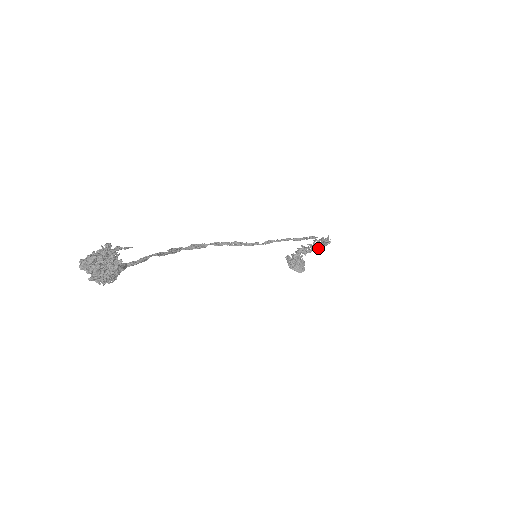
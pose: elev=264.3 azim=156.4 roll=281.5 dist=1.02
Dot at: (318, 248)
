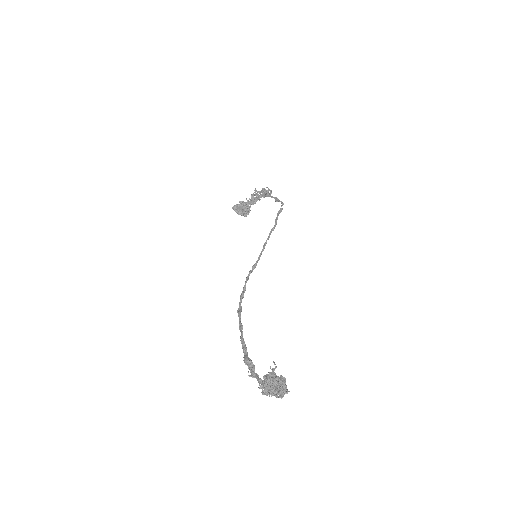
Dot at: (261, 197)
